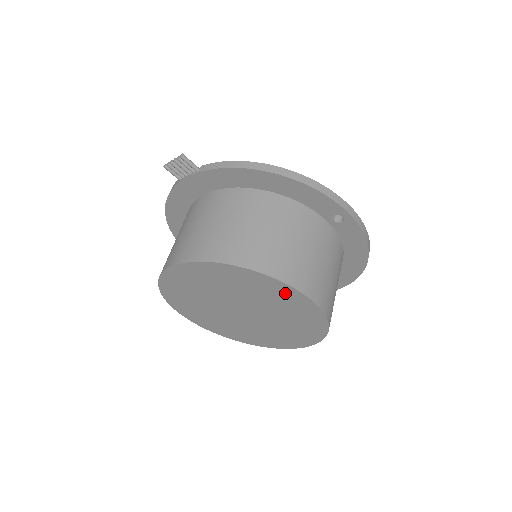
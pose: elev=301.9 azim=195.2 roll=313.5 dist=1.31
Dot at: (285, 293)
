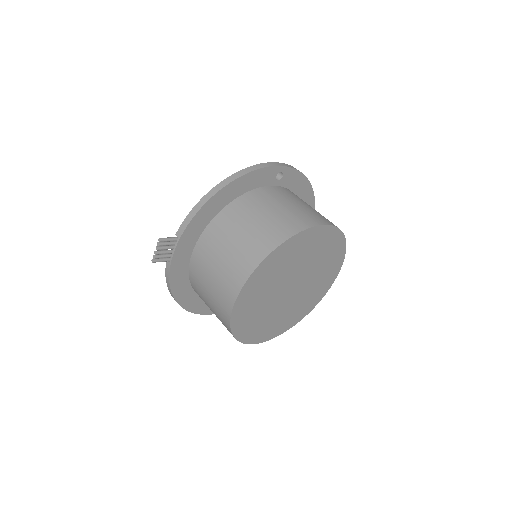
Dot at: (310, 238)
